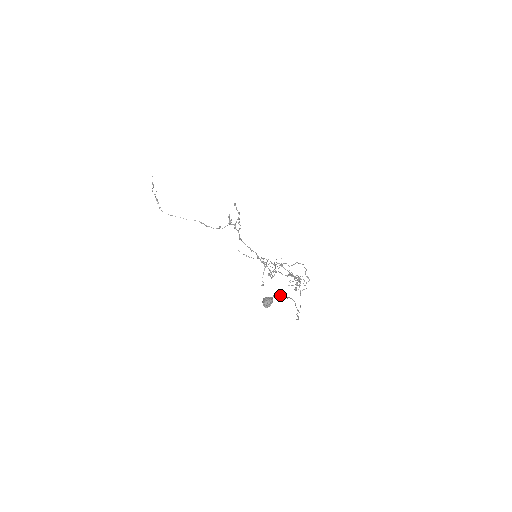
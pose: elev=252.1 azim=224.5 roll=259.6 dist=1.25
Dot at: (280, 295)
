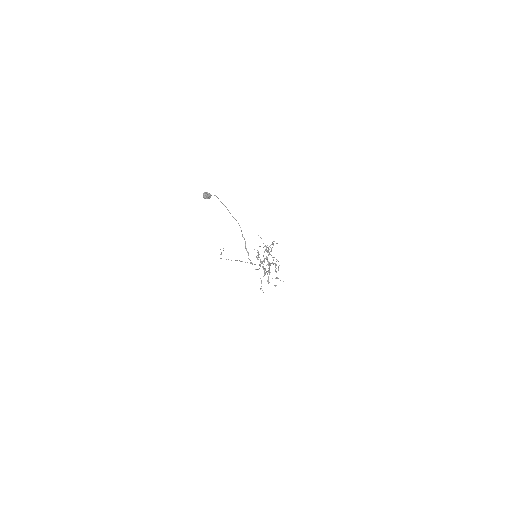
Dot at: occluded
